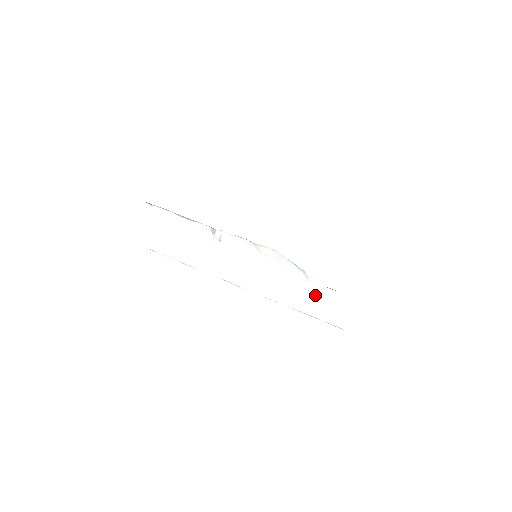
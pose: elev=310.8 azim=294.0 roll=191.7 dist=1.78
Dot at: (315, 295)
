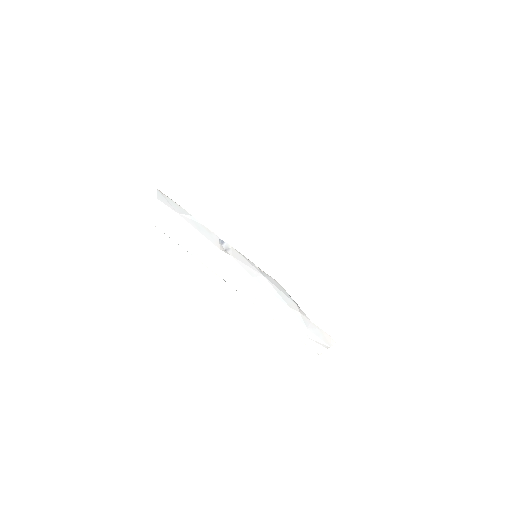
Dot at: (302, 323)
